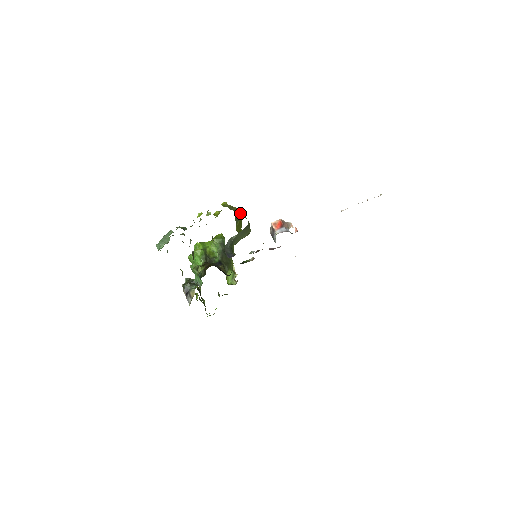
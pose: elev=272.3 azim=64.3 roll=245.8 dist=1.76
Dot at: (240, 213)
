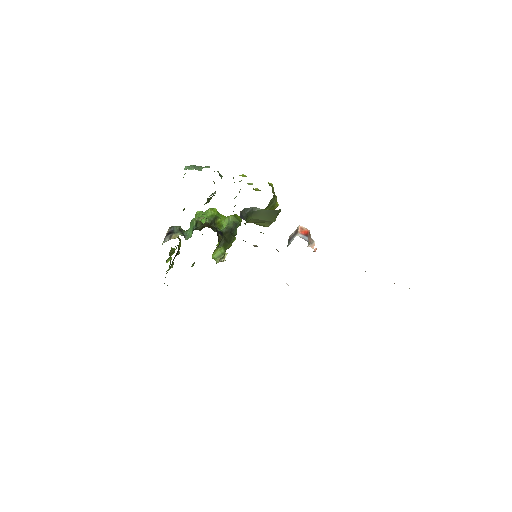
Dot at: (276, 205)
